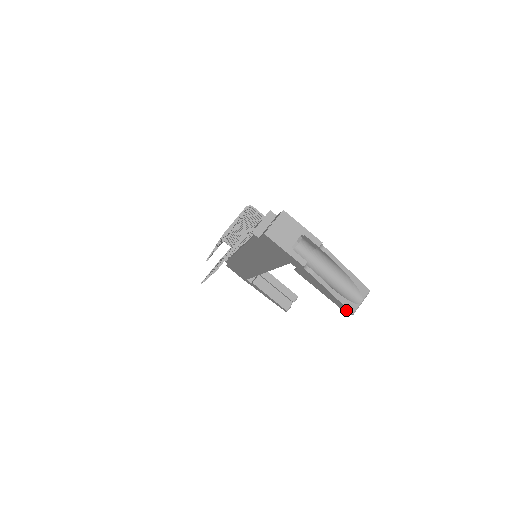
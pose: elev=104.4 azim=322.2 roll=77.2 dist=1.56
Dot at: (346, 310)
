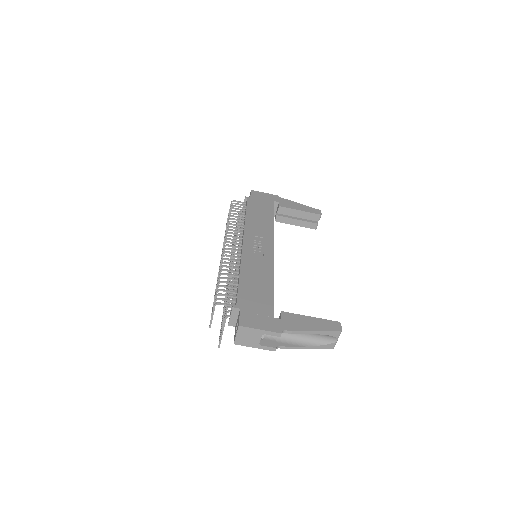
Dot at: occluded
